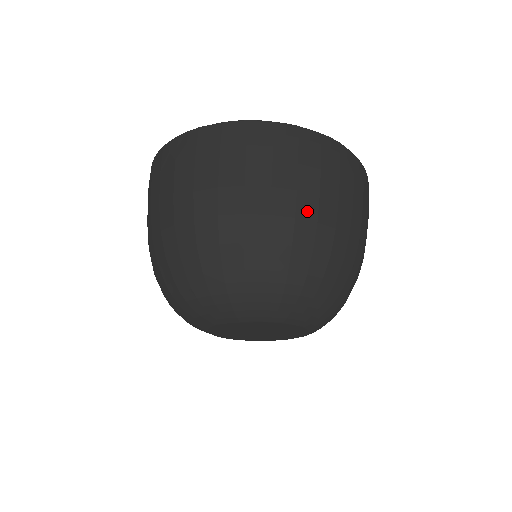
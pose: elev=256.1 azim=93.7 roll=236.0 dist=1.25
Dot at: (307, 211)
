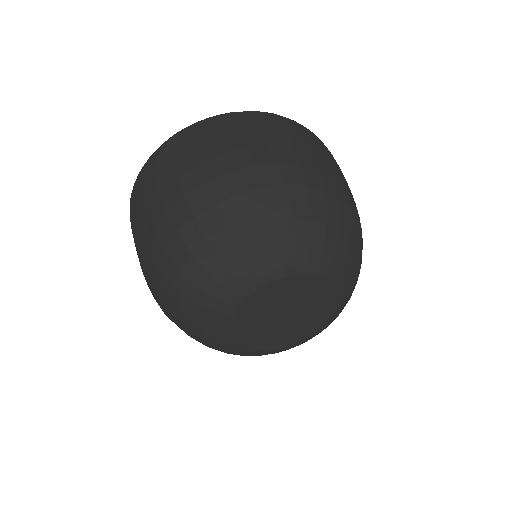
Dot at: (264, 158)
